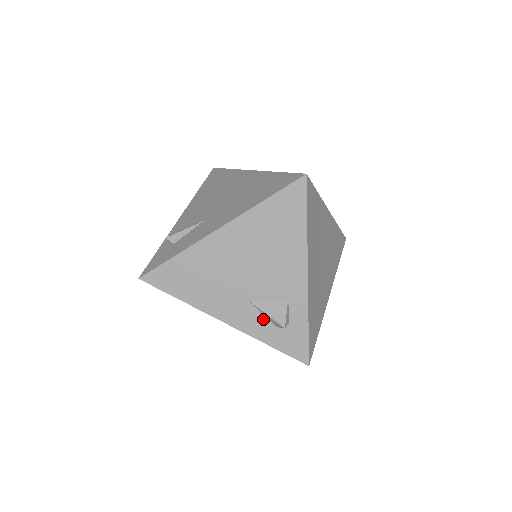
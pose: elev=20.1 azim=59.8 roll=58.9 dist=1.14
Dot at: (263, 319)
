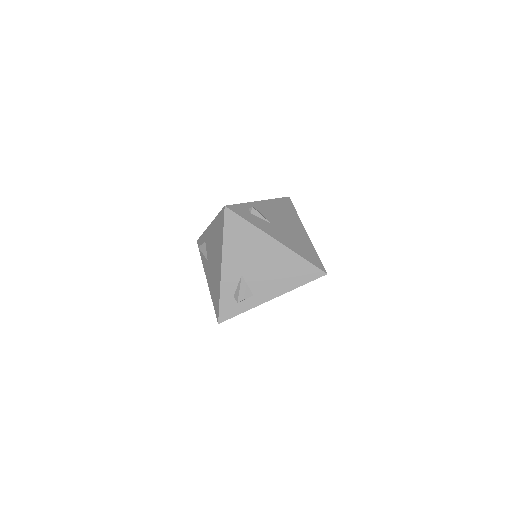
Dot at: (235, 287)
